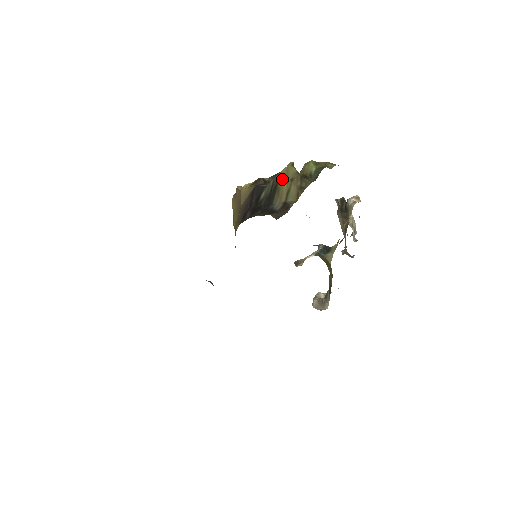
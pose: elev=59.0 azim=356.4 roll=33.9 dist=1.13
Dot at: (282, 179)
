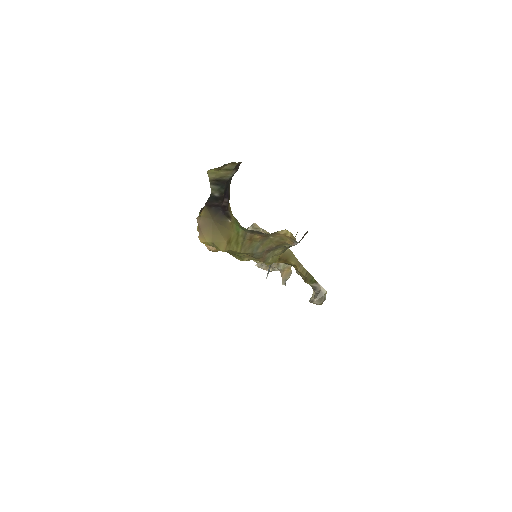
Dot at: (215, 177)
